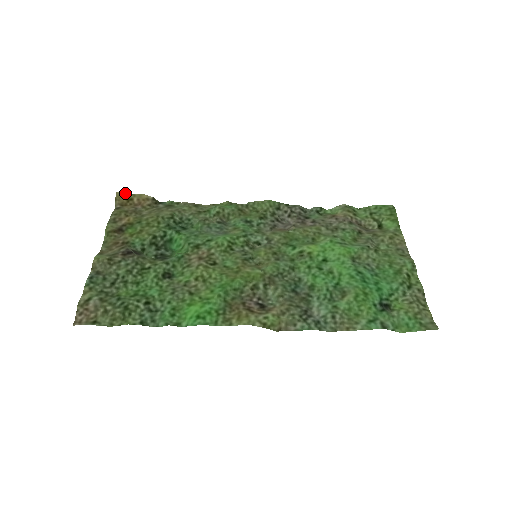
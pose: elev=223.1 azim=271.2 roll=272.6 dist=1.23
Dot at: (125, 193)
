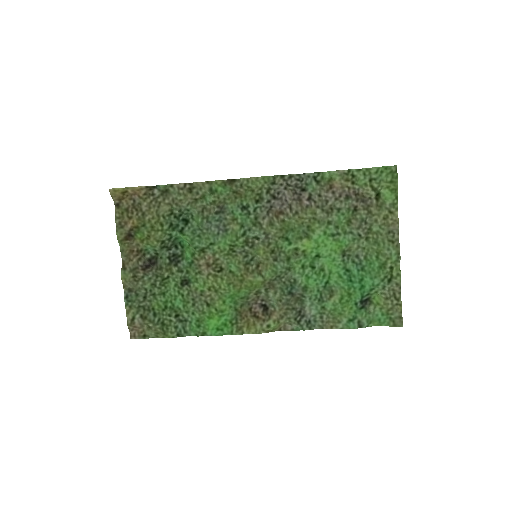
Dot at: (118, 189)
